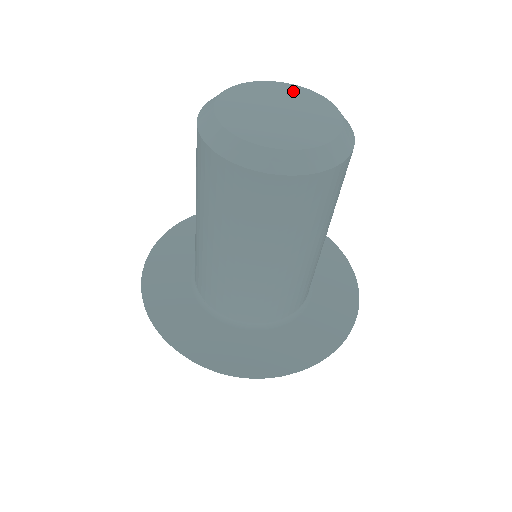
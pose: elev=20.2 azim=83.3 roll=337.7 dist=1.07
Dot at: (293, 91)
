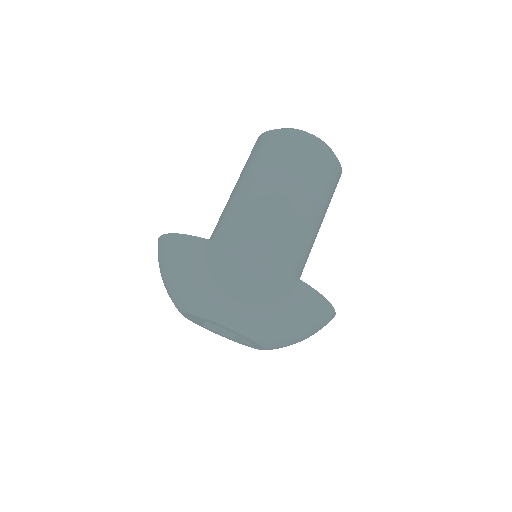
Dot at: occluded
